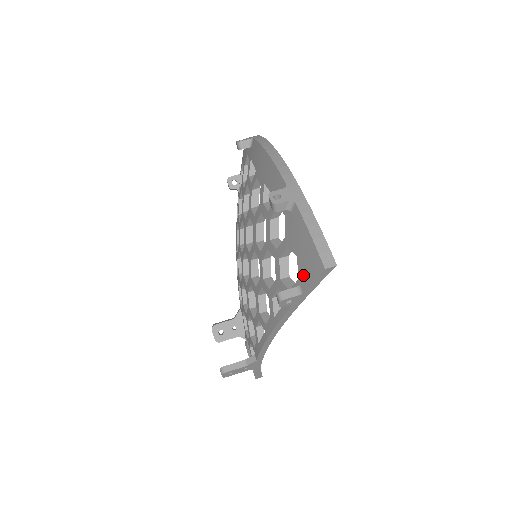
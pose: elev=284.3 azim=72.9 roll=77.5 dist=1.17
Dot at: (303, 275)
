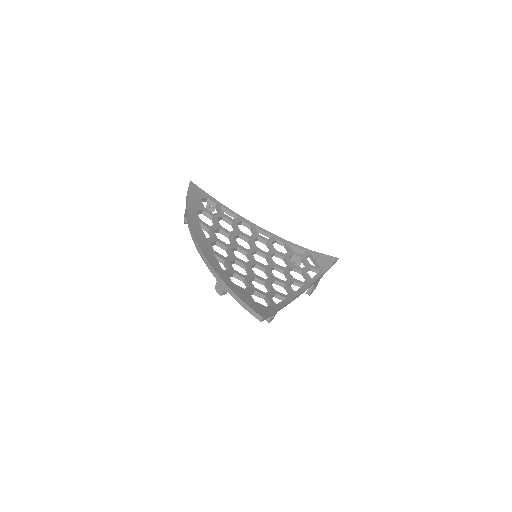
Dot at: occluded
